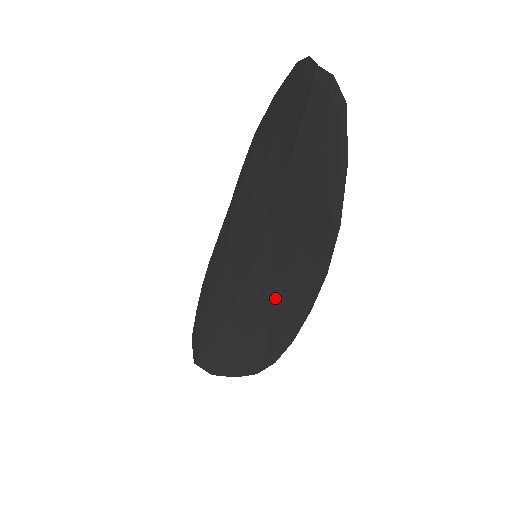
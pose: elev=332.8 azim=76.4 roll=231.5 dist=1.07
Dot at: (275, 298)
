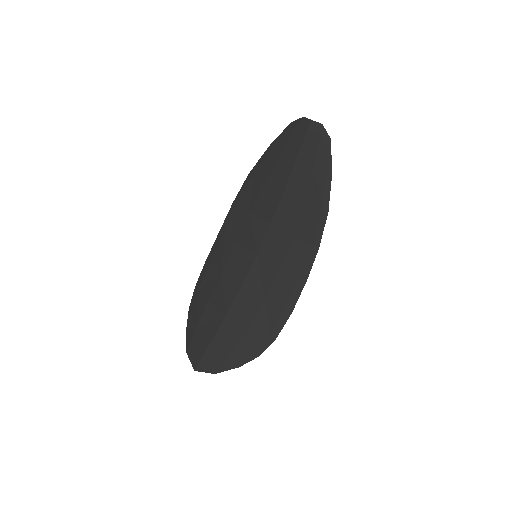
Dot at: (275, 283)
